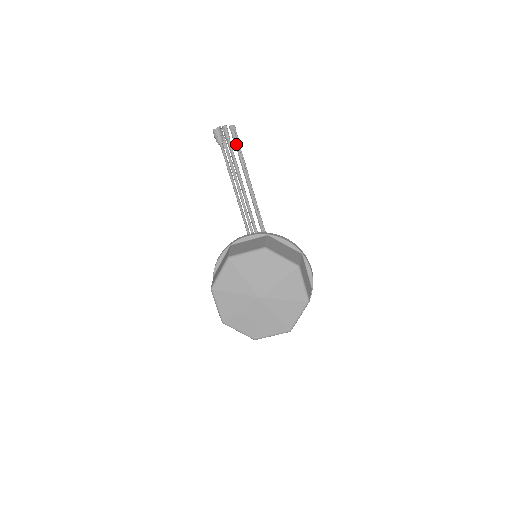
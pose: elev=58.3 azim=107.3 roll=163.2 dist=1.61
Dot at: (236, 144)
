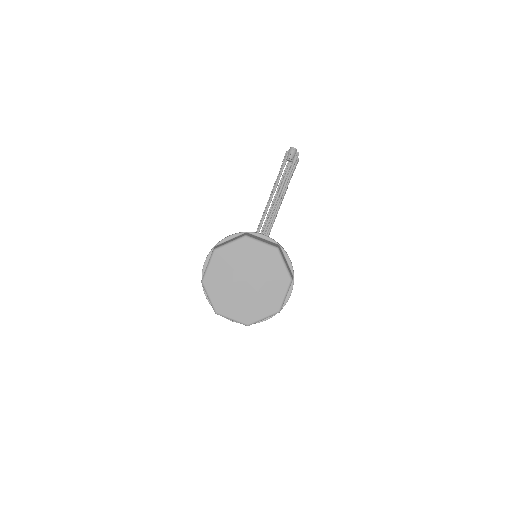
Dot at: (291, 173)
